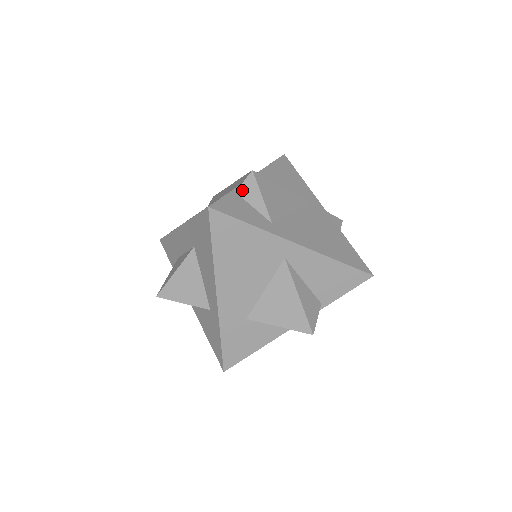
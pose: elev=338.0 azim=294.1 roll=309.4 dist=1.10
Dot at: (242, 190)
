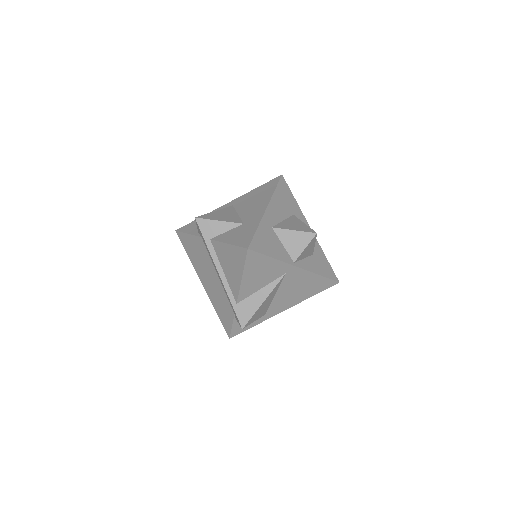
Dot at: occluded
